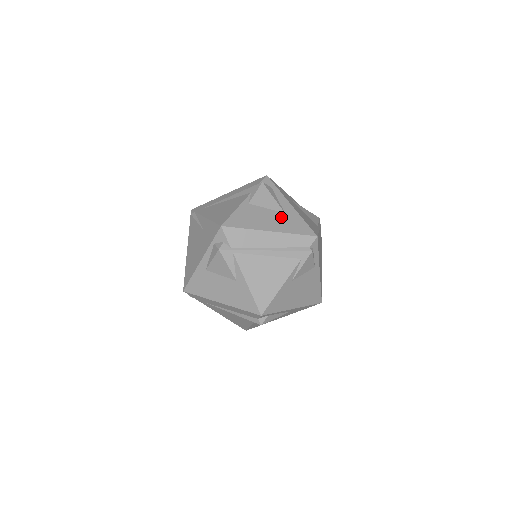
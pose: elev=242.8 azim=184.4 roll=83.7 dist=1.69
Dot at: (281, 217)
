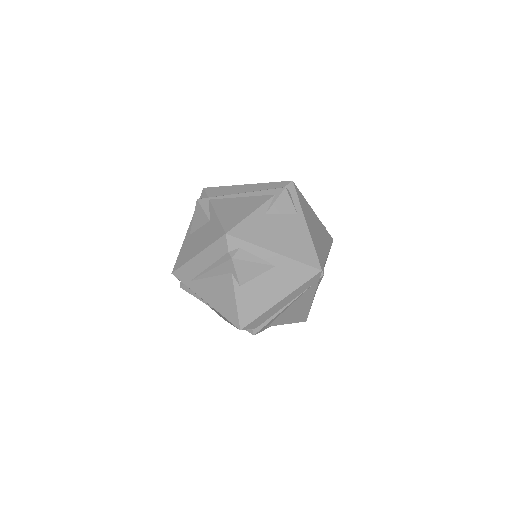
Dot at: occluded
